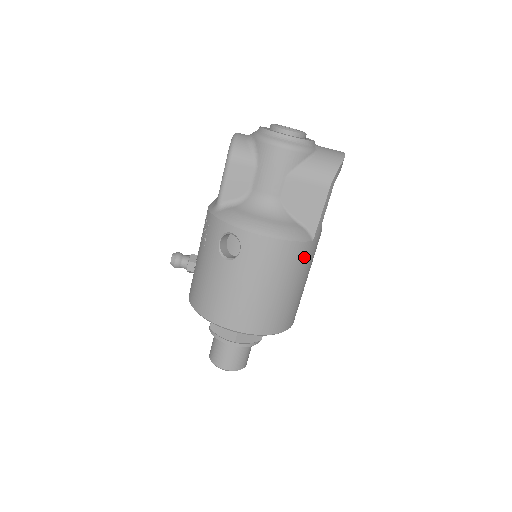
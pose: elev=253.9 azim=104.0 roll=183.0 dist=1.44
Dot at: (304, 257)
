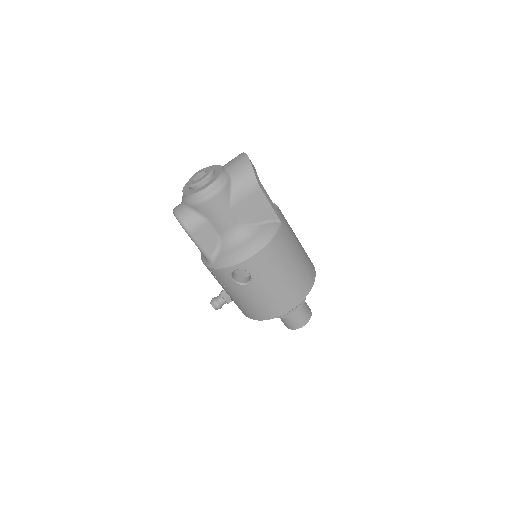
Dot at: (286, 236)
